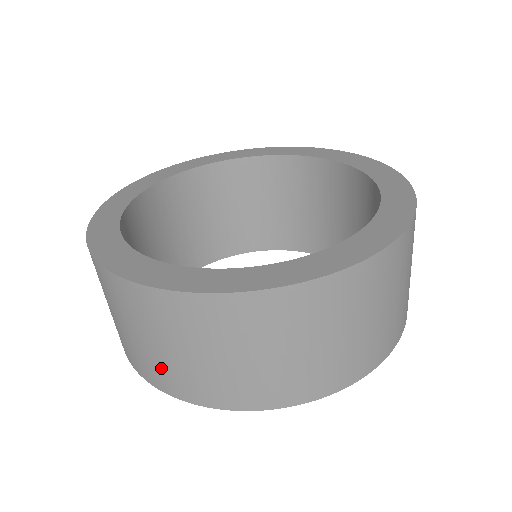
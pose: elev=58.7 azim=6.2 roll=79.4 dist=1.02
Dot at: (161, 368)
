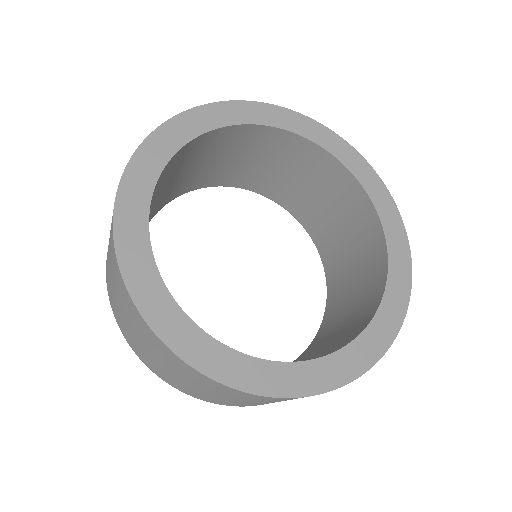
Dot at: occluded
